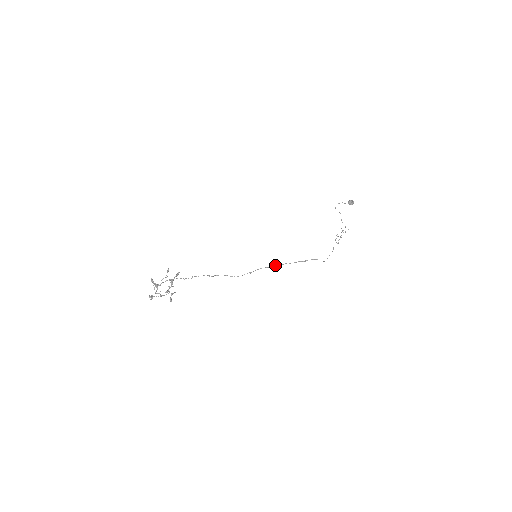
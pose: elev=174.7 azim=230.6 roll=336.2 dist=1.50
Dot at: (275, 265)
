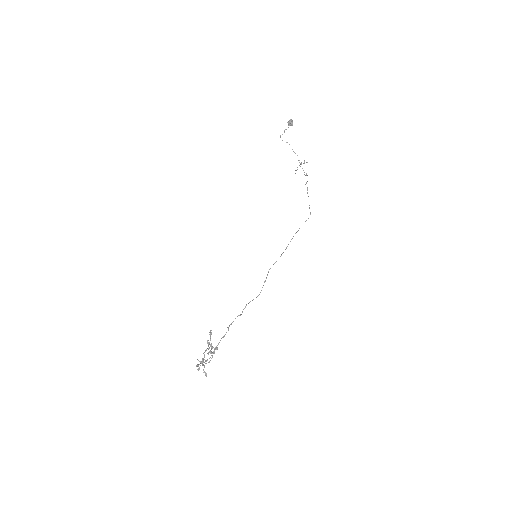
Dot at: (280, 256)
